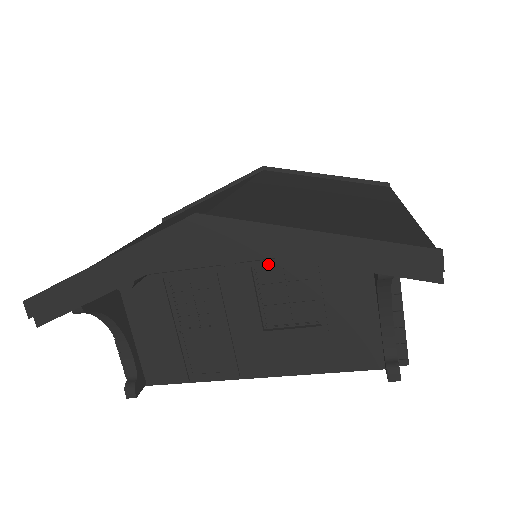
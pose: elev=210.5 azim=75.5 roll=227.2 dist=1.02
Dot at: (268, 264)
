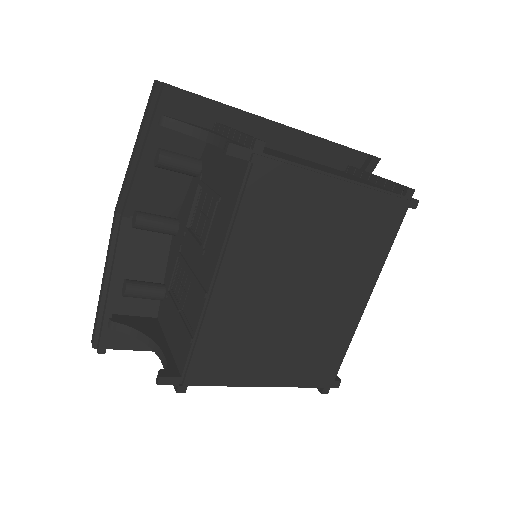
Dot at: (189, 214)
